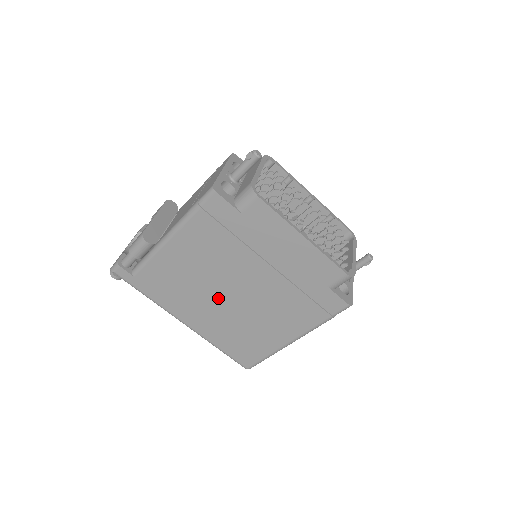
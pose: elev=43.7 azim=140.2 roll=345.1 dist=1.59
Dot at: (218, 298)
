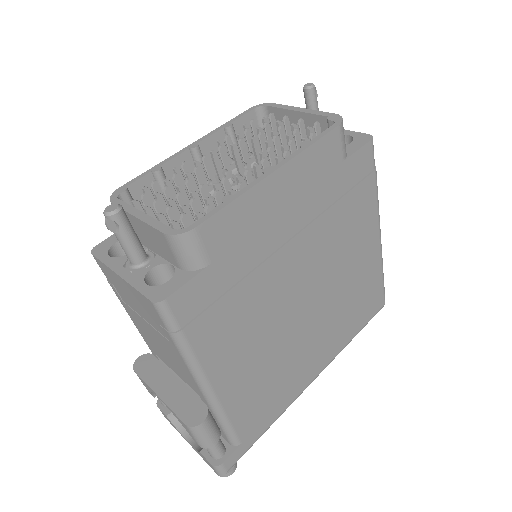
Dot at: (304, 326)
